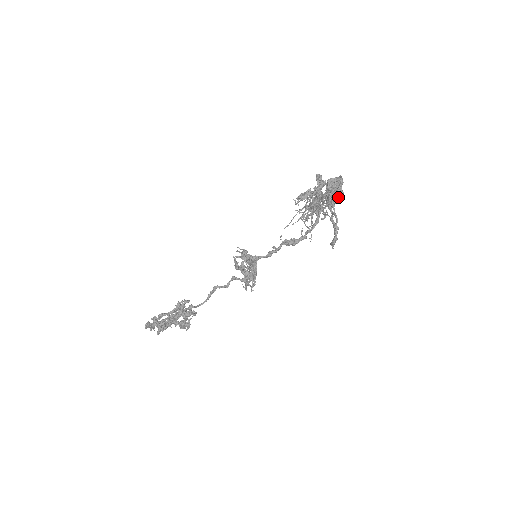
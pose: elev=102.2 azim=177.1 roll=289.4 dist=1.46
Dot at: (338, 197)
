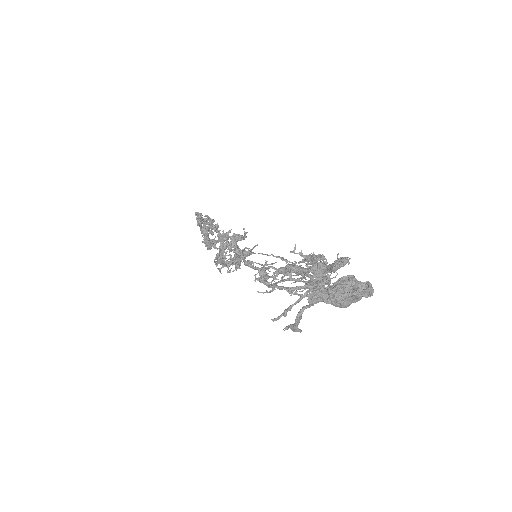
Dot at: (331, 298)
